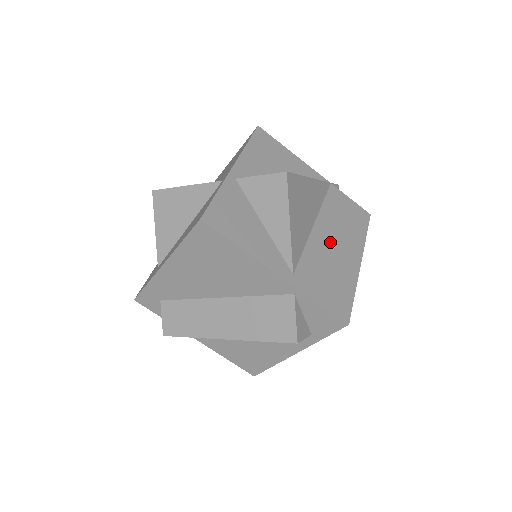
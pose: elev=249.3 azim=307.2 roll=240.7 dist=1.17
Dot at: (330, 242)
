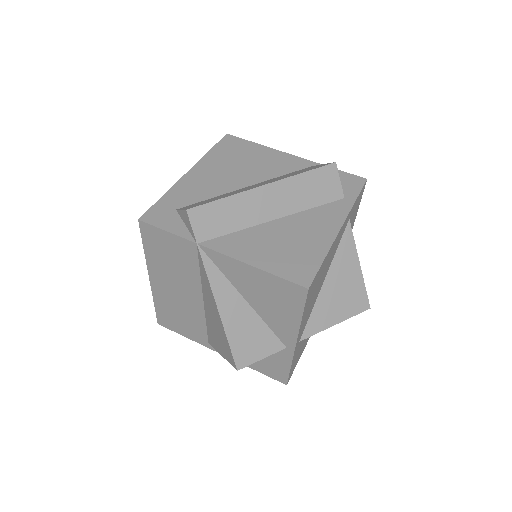
Dot at: occluded
